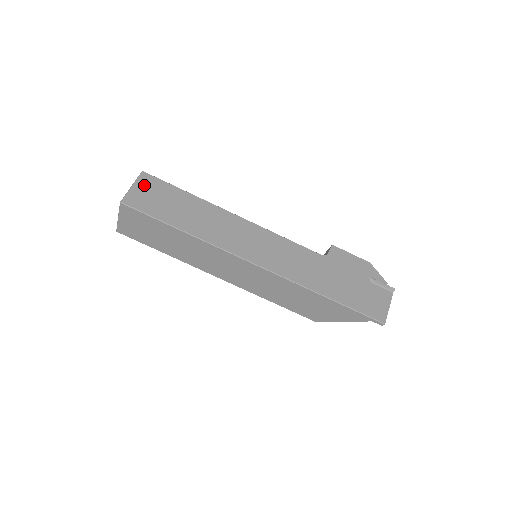
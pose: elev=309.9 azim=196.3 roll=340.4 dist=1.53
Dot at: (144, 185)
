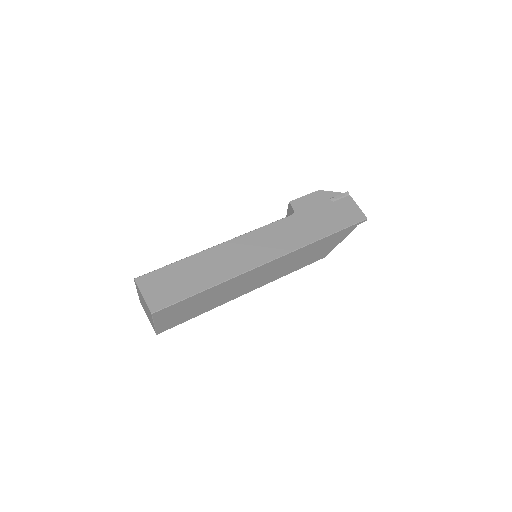
Dot at: (148, 287)
